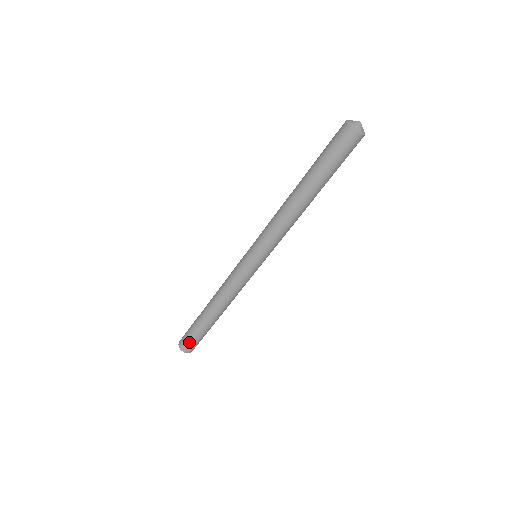
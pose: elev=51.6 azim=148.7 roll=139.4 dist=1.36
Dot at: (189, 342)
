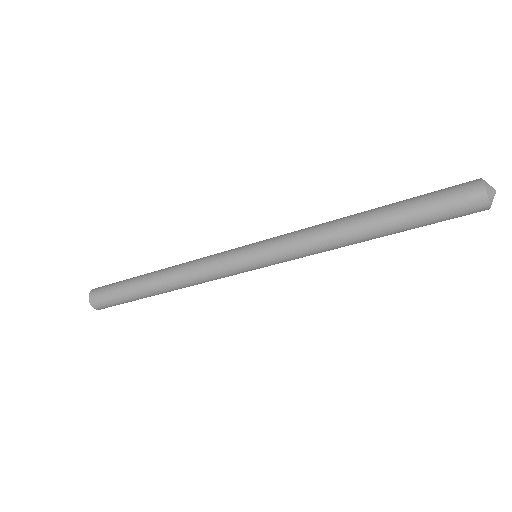
Dot at: occluded
